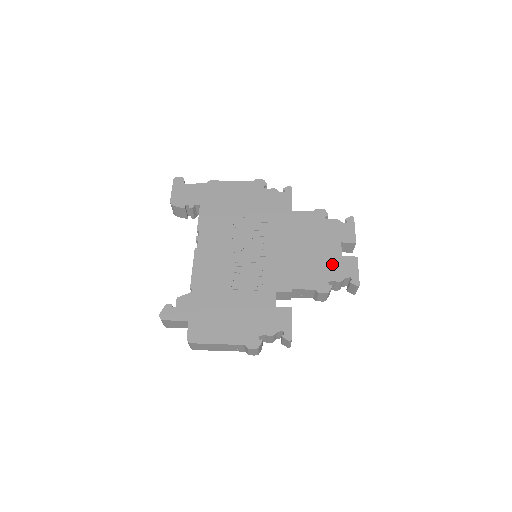
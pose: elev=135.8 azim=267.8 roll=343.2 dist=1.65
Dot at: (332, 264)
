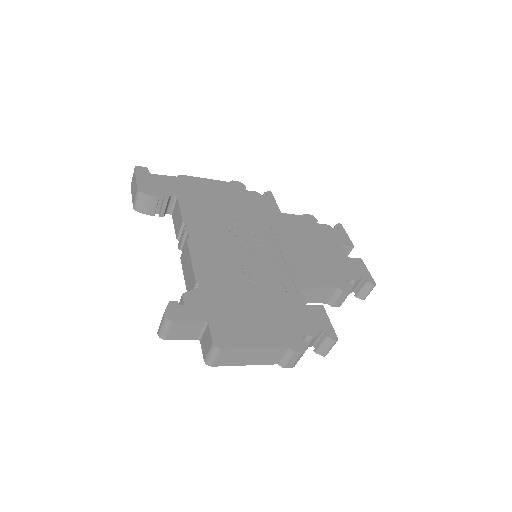
Dot at: (342, 264)
